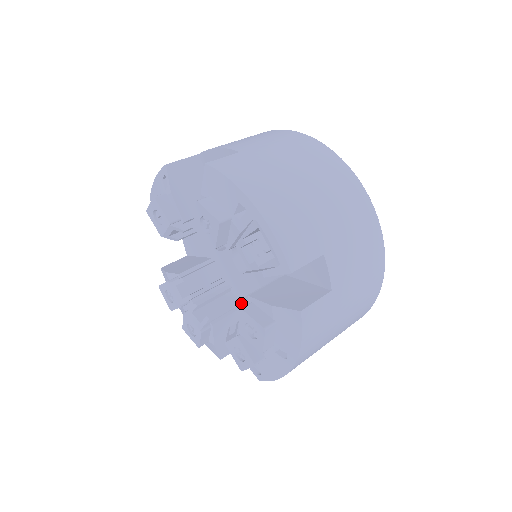
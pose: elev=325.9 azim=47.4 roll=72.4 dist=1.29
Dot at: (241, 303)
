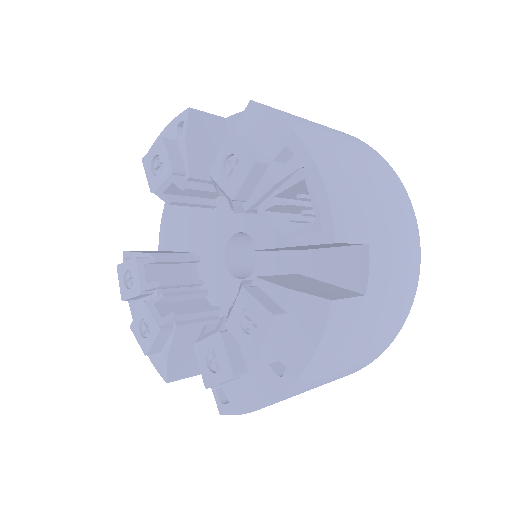
Dot at: (242, 283)
